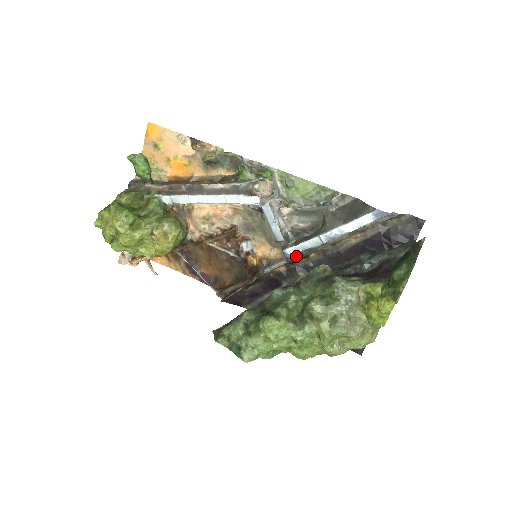
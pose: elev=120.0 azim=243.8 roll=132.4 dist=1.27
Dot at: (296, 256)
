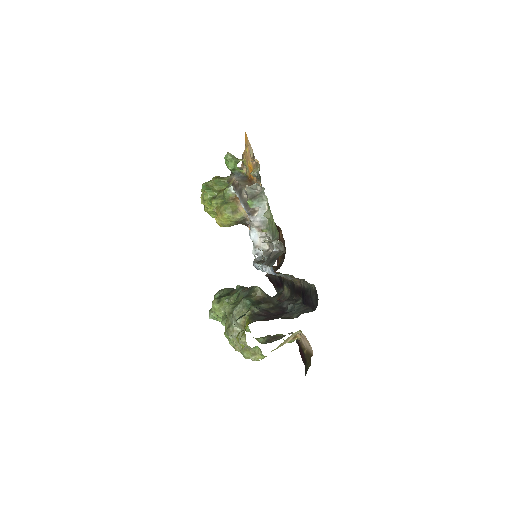
Dot at: occluded
